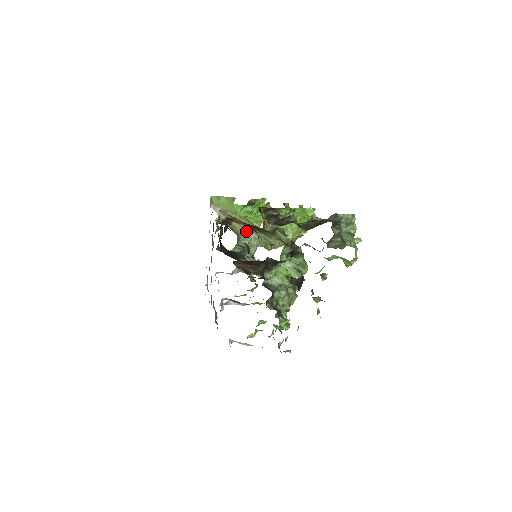
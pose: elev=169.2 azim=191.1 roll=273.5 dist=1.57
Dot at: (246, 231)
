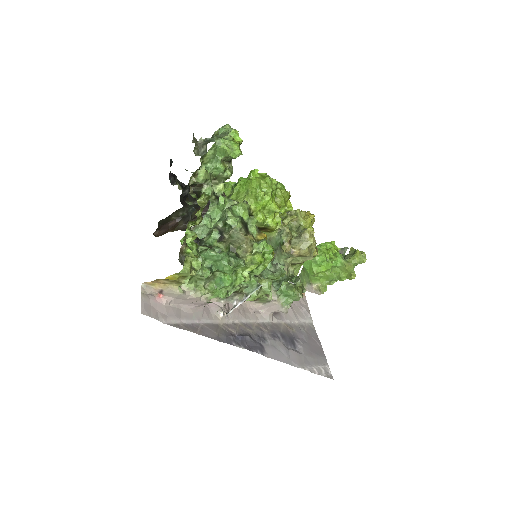
Dot at: (273, 258)
